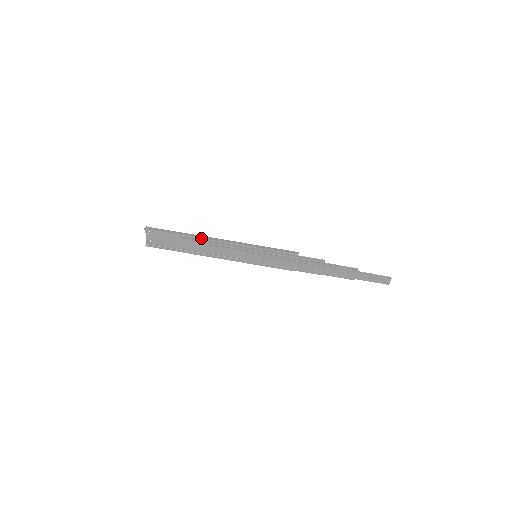
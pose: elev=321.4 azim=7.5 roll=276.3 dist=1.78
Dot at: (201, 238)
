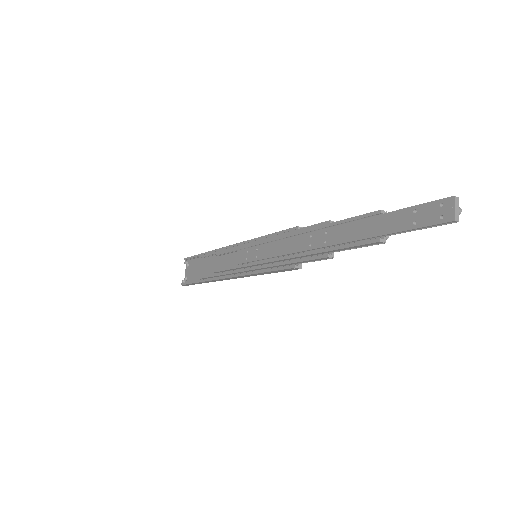
Dot at: (215, 249)
